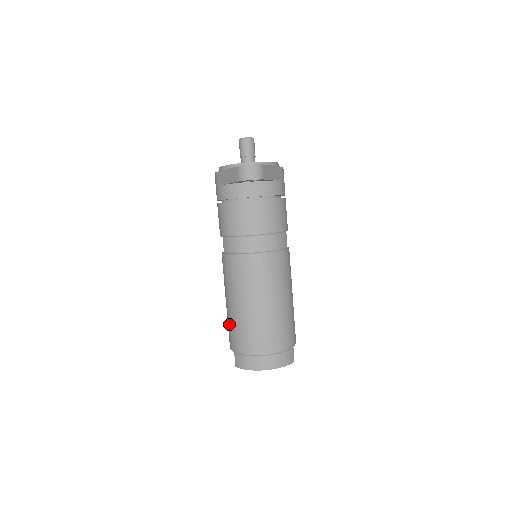
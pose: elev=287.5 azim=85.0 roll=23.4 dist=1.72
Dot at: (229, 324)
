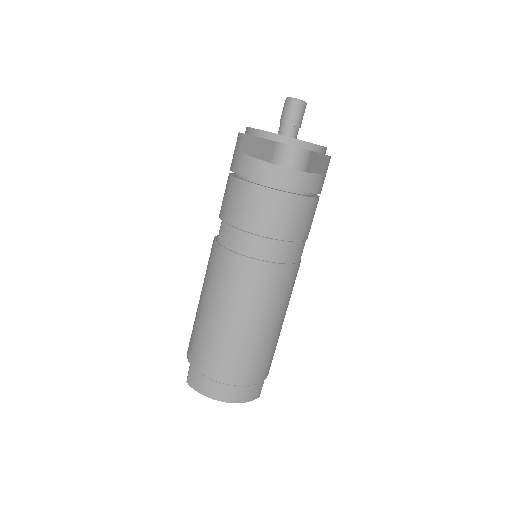
Dot at: (195, 329)
